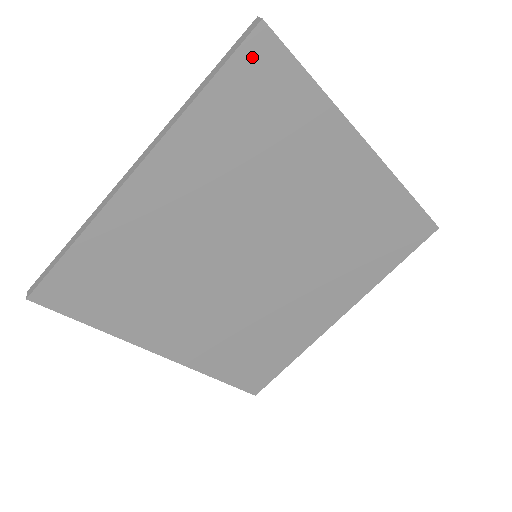
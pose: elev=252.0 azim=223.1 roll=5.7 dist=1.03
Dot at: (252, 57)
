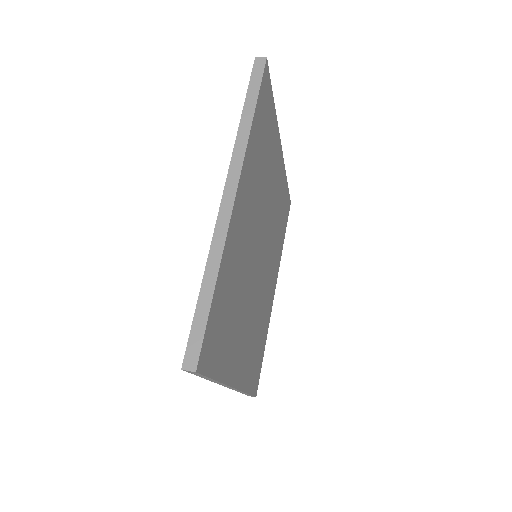
Dot at: (264, 86)
